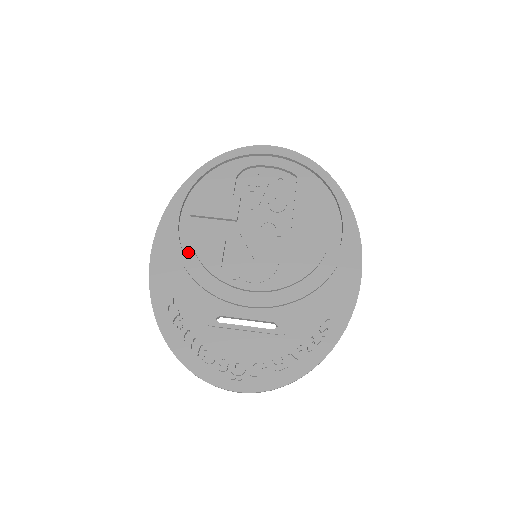
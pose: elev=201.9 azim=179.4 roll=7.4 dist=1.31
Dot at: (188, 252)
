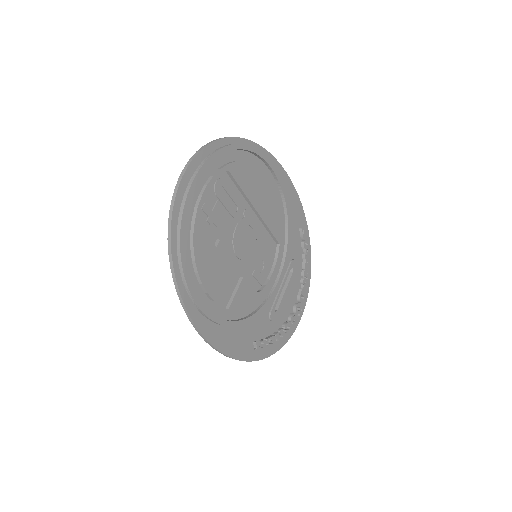
Dot at: (233, 316)
